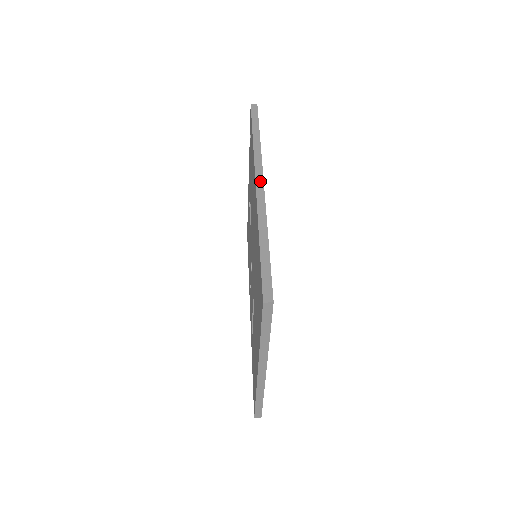
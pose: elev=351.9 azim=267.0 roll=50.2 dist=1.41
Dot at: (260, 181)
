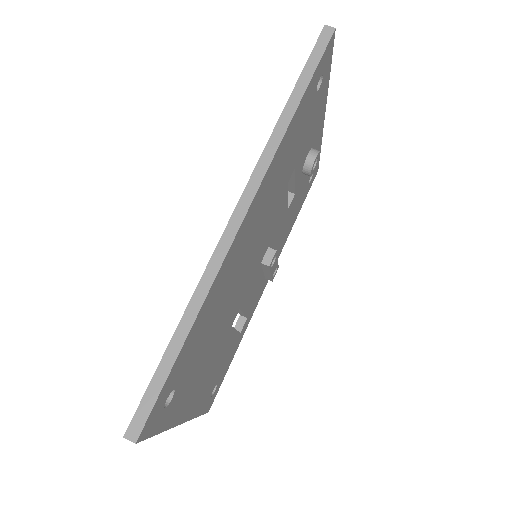
Dot at: (241, 211)
